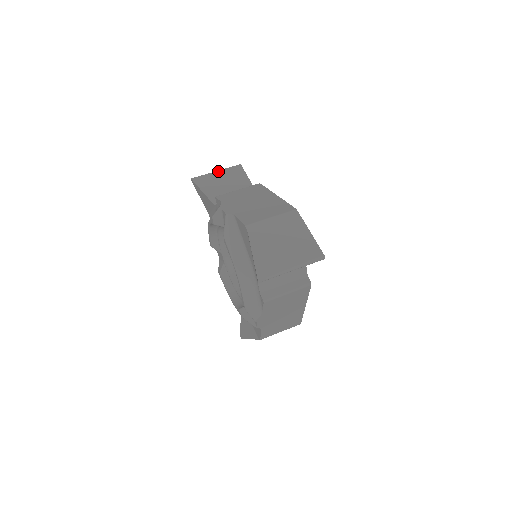
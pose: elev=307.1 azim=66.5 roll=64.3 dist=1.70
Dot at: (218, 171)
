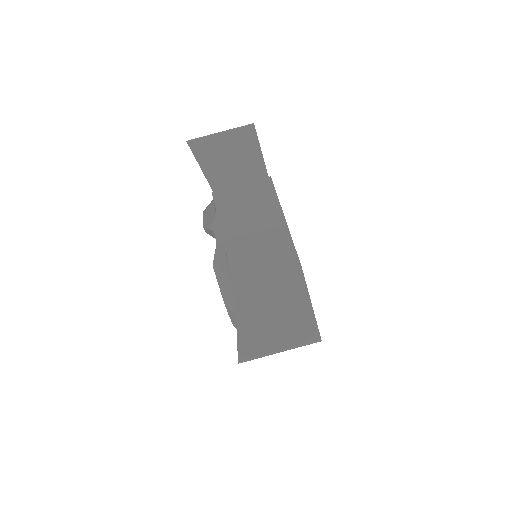
Dot at: (223, 133)
